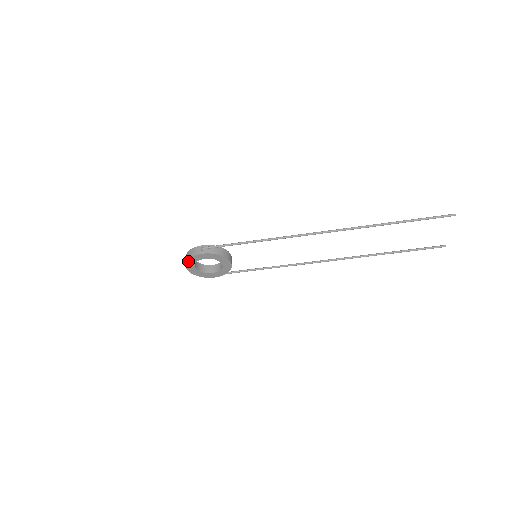
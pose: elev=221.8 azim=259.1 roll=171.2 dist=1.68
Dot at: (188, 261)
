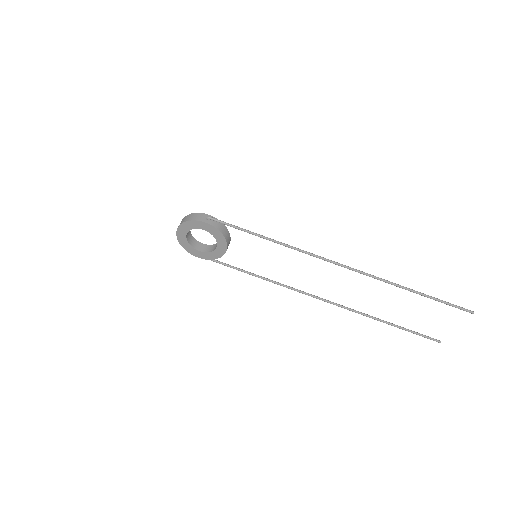
Dot at: (185, 223)
